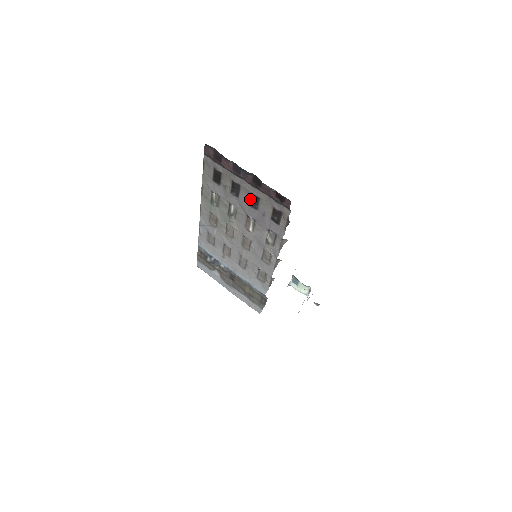
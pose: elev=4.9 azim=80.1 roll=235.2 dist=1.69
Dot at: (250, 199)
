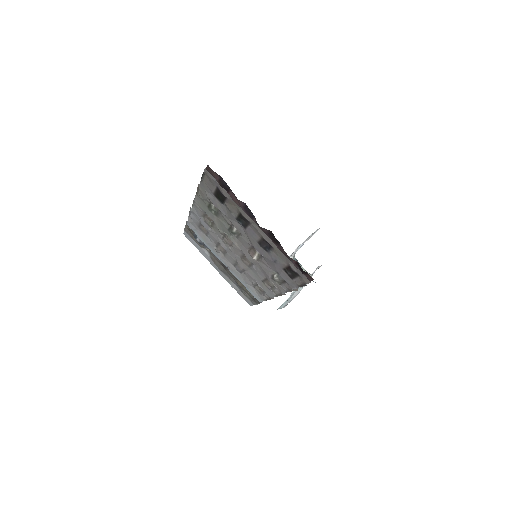
Dot at: (260, 240)
